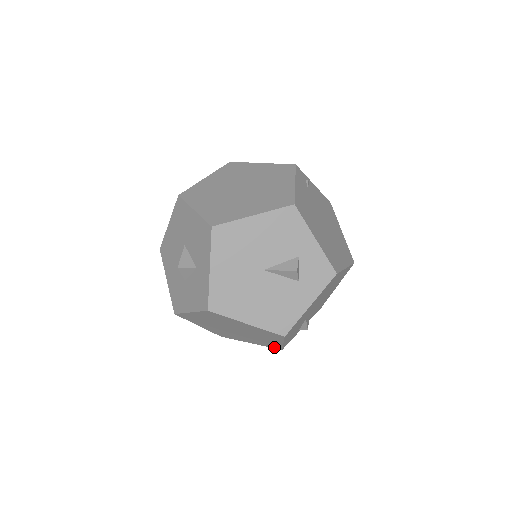
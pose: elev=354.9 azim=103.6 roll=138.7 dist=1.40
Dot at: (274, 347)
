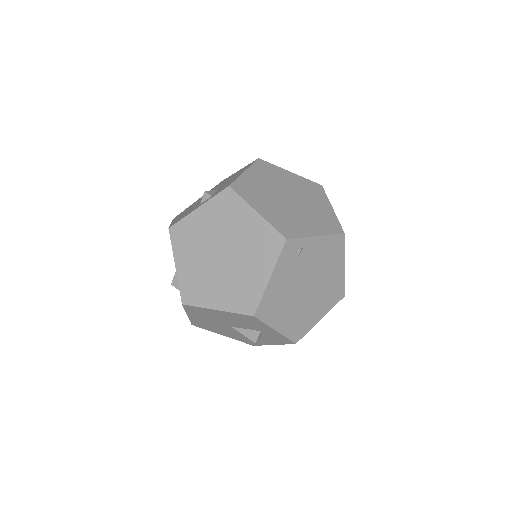
Dot at: occluded
